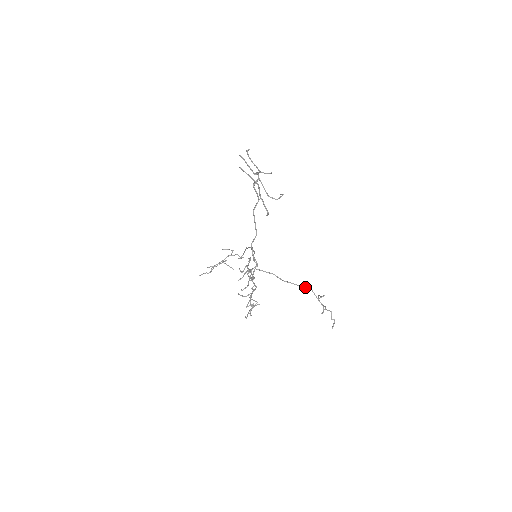
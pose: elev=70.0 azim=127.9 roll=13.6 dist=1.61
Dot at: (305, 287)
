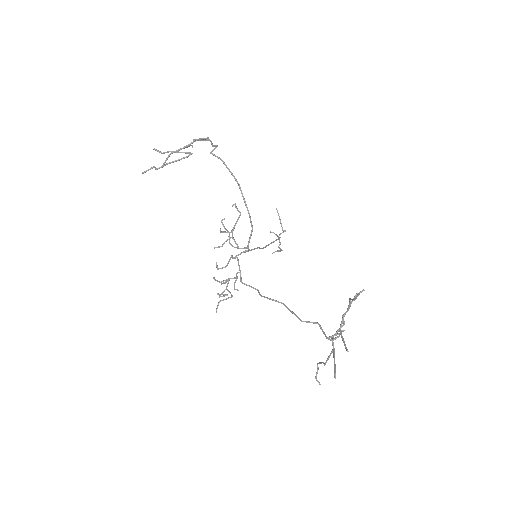
Dot at: occluded
